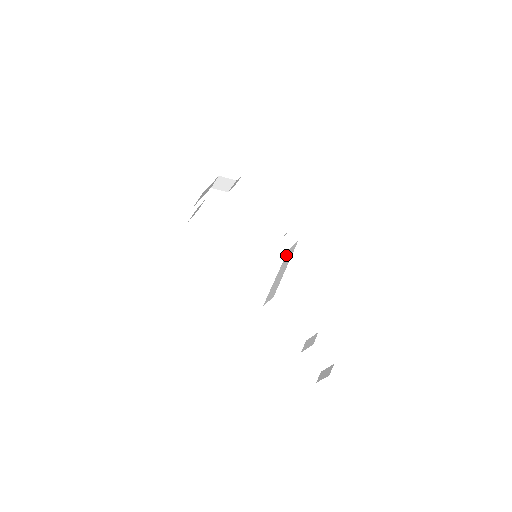
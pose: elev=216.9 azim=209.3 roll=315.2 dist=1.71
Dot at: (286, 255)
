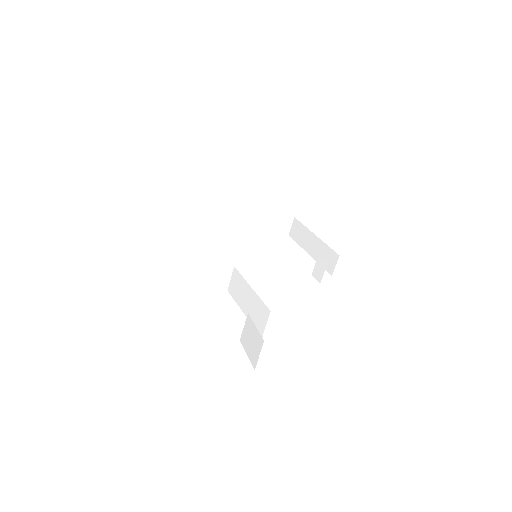
Dot at: occluded
